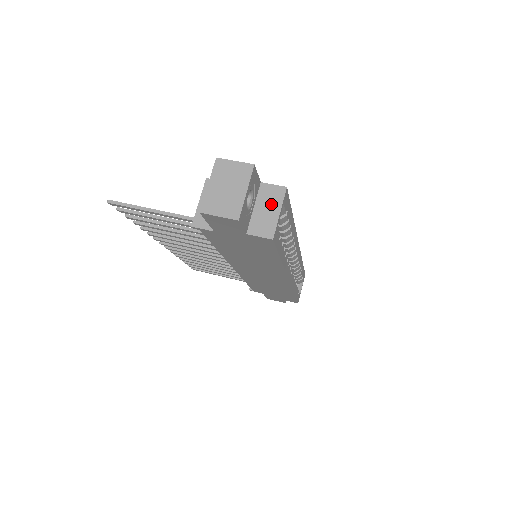
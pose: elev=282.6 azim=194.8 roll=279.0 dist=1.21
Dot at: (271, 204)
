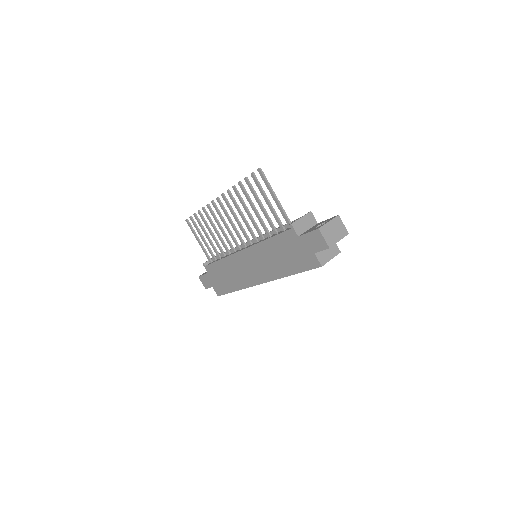
Dot at: (331, 252)
